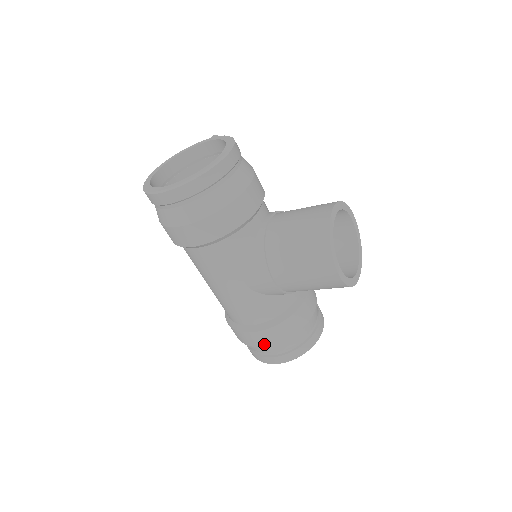
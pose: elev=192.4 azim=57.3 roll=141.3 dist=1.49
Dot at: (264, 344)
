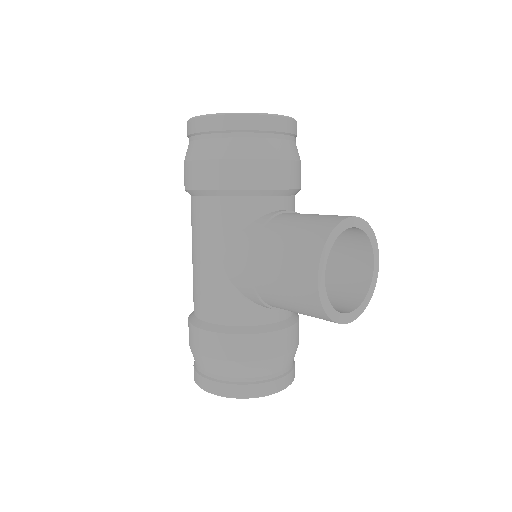
Dot at: (206, 352)
